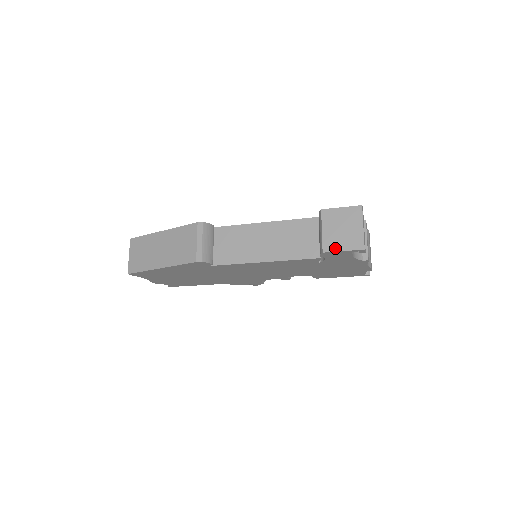
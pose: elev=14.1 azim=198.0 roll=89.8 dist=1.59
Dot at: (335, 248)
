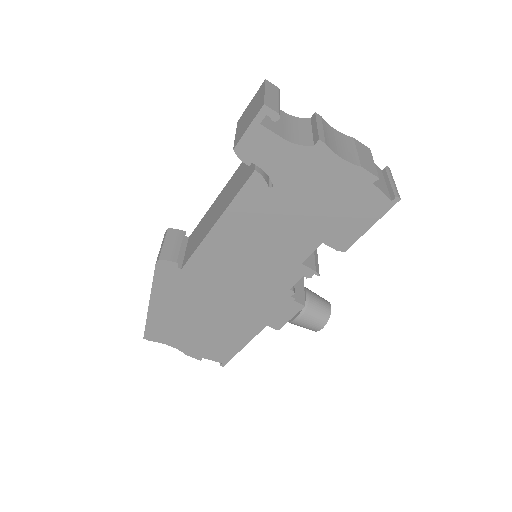
Dot at: (242, 134)
